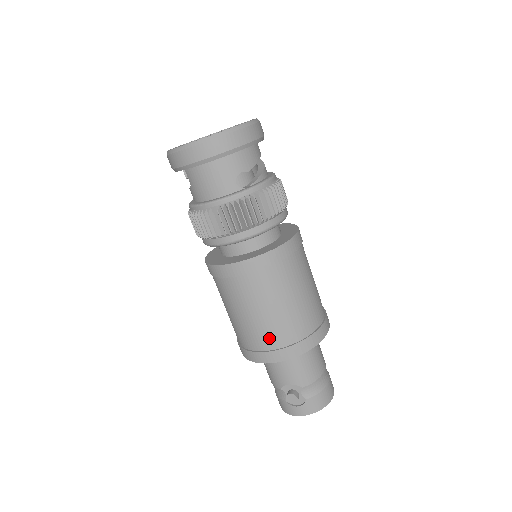
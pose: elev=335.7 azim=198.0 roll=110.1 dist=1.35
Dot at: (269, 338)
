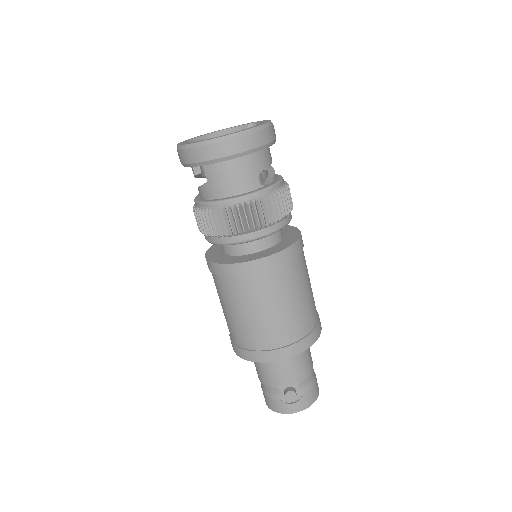
Dot at: (280, 335)
